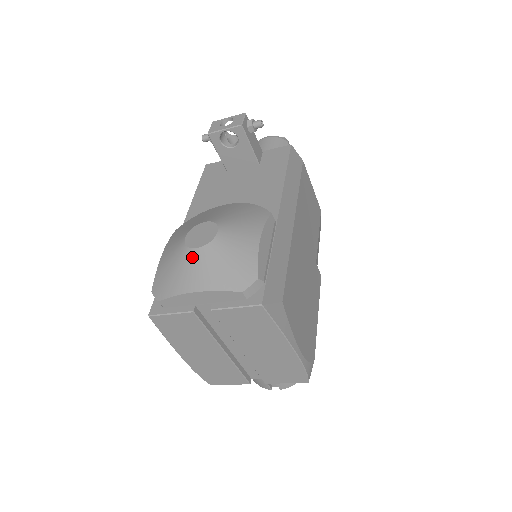
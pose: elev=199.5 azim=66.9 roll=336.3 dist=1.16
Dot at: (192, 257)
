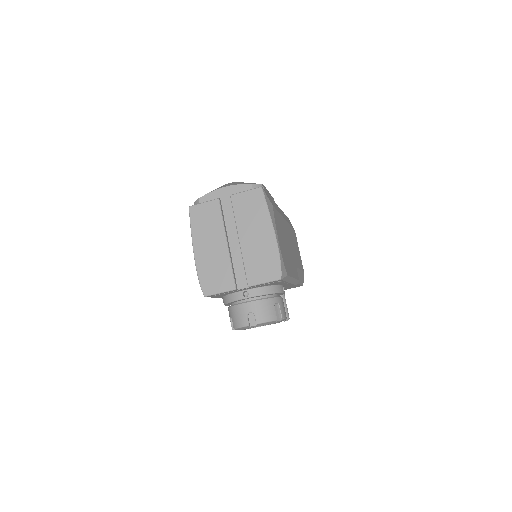
Dot at: (225, 184)
